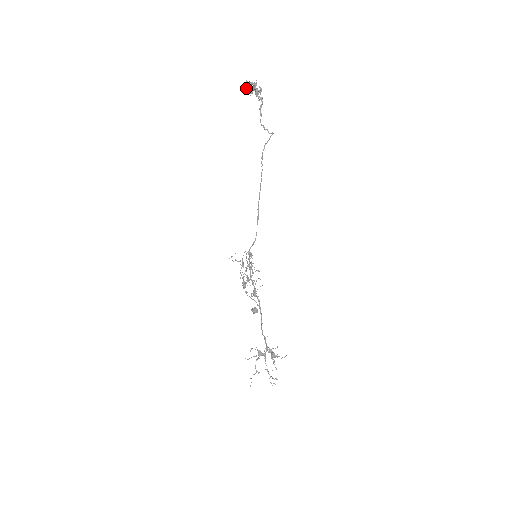
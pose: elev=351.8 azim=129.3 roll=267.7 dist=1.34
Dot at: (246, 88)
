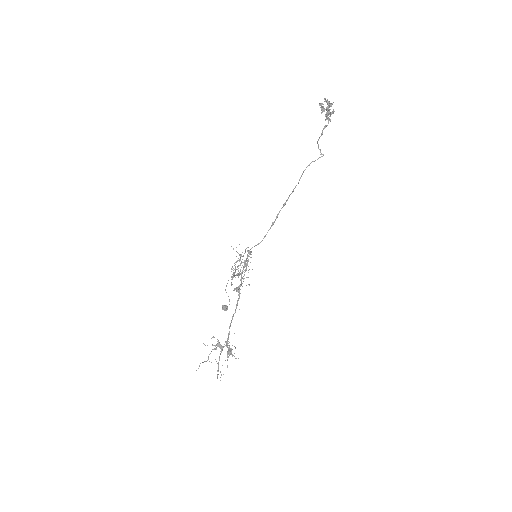
Dot at: (321, 104)
